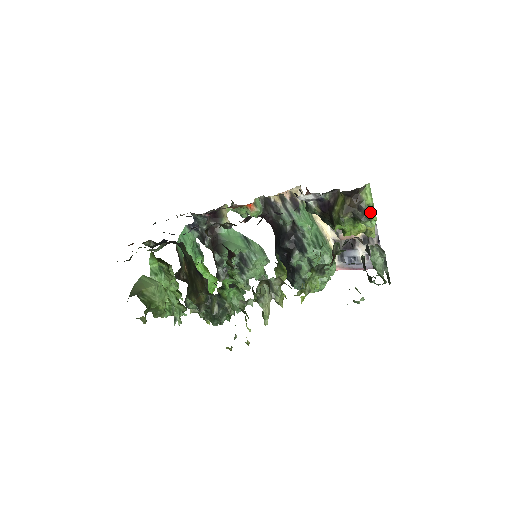
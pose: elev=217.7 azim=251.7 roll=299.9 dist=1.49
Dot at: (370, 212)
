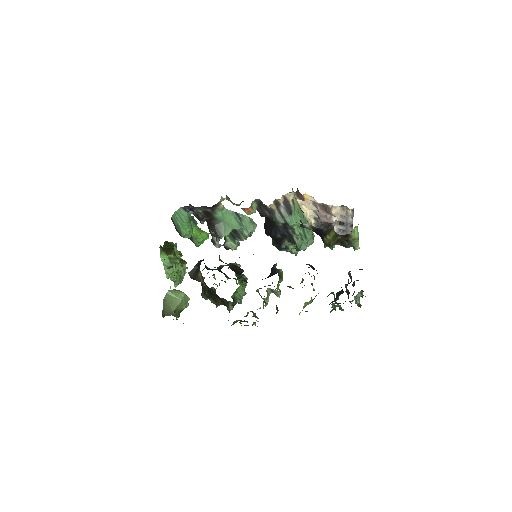
Dot at: (355, 243)
